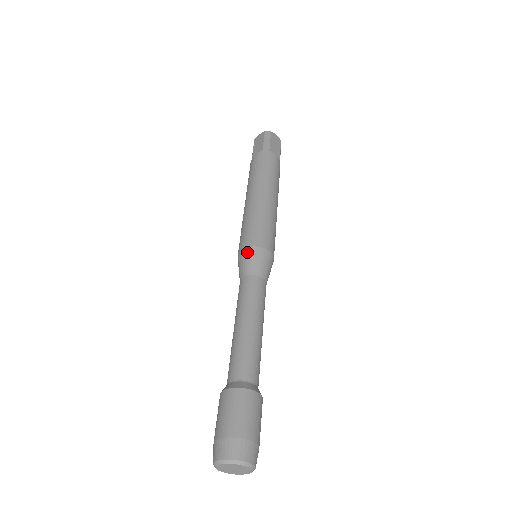
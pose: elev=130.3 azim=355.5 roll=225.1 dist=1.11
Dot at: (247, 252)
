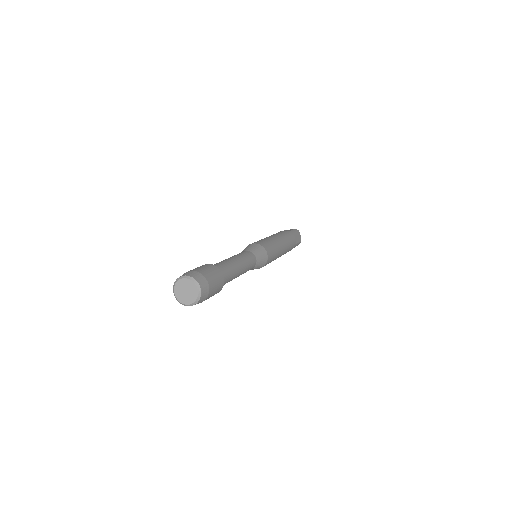
Dot at: occluded
